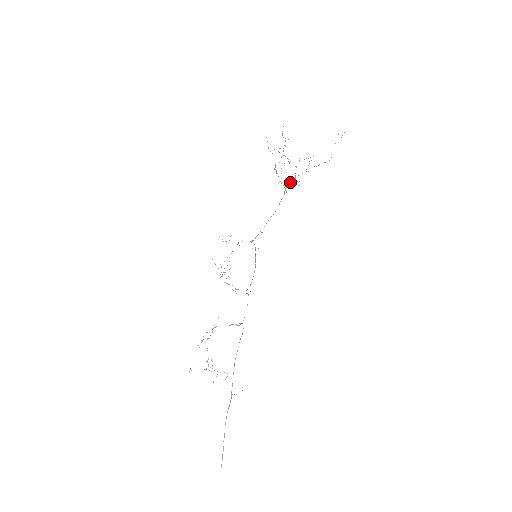
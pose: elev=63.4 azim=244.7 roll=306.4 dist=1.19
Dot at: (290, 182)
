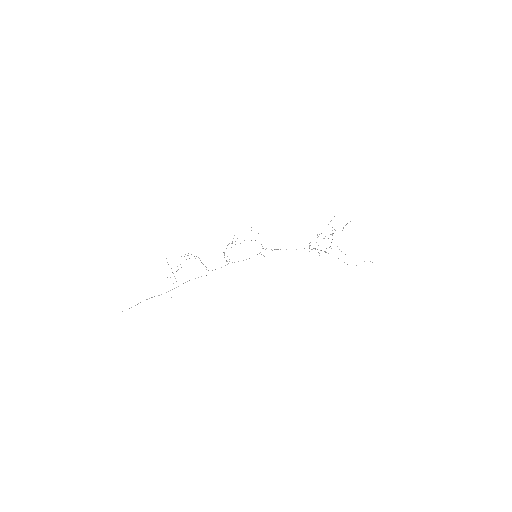
Dot at: occluded
